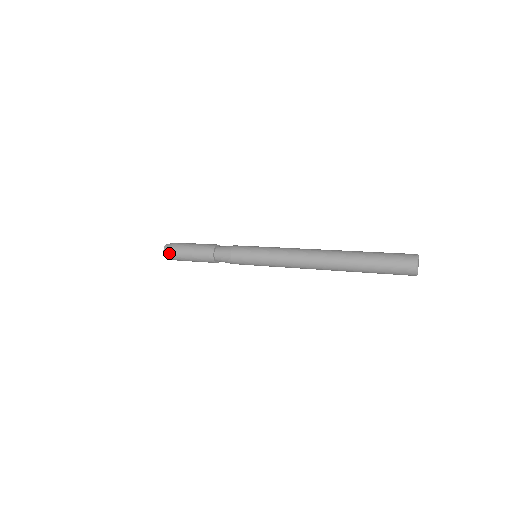
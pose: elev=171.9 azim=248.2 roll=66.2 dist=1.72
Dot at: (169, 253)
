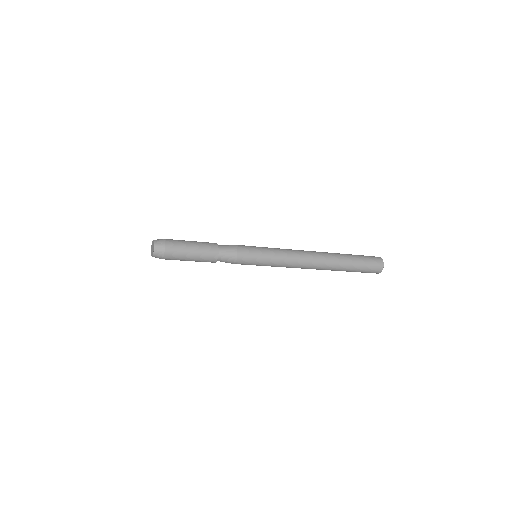
Dot at: (162, 256)
